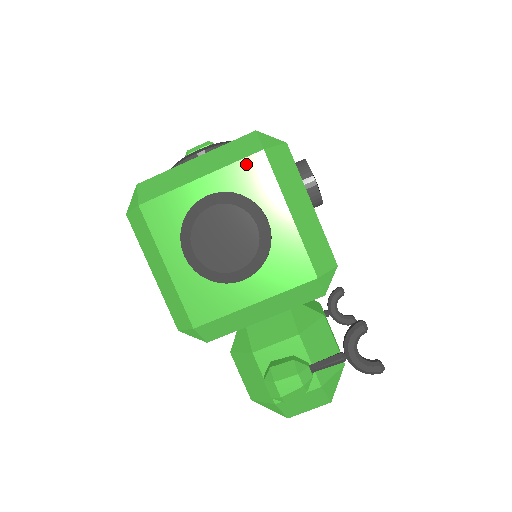
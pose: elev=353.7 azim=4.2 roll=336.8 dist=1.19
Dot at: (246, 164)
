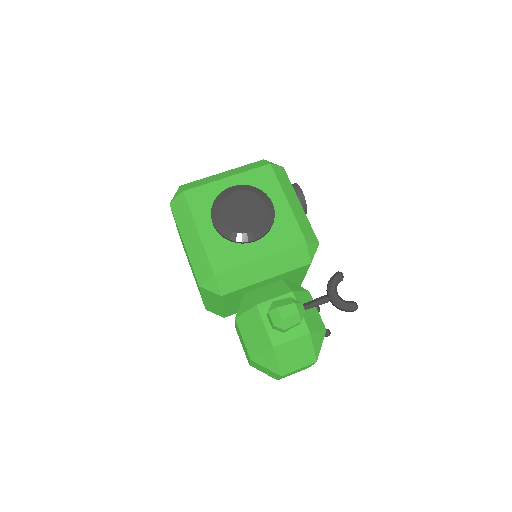
Dot at: (259, 171)
